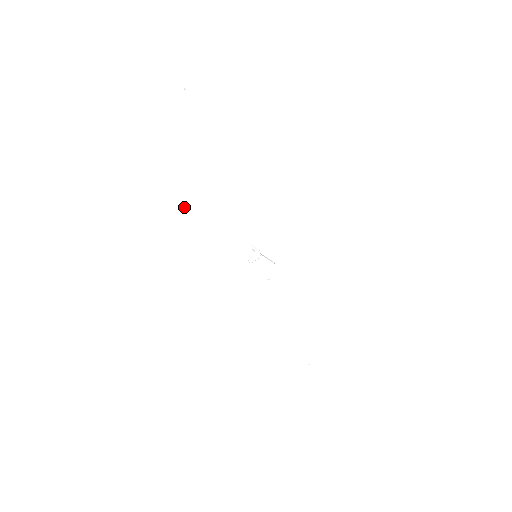
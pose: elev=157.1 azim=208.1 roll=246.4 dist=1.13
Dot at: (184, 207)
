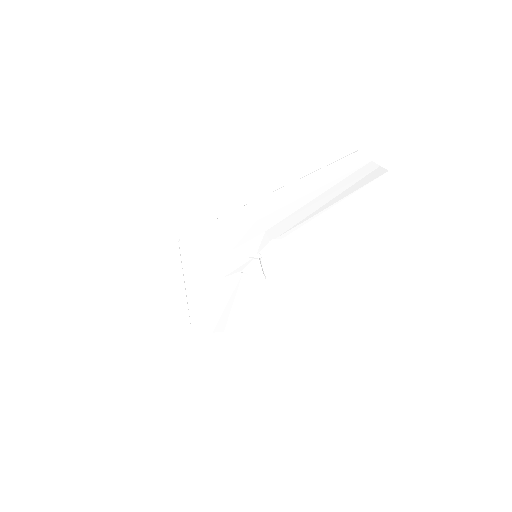
Dot at: (271, 200)
